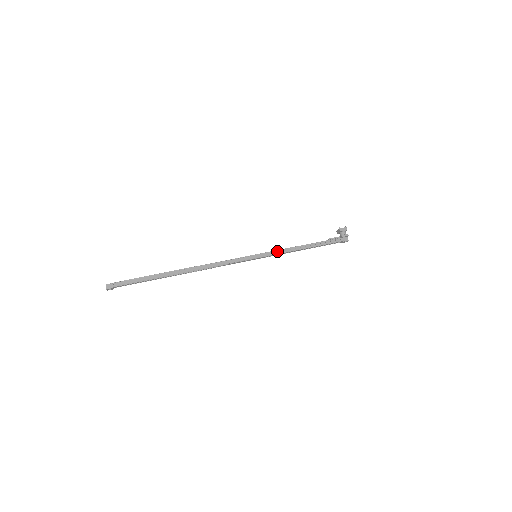
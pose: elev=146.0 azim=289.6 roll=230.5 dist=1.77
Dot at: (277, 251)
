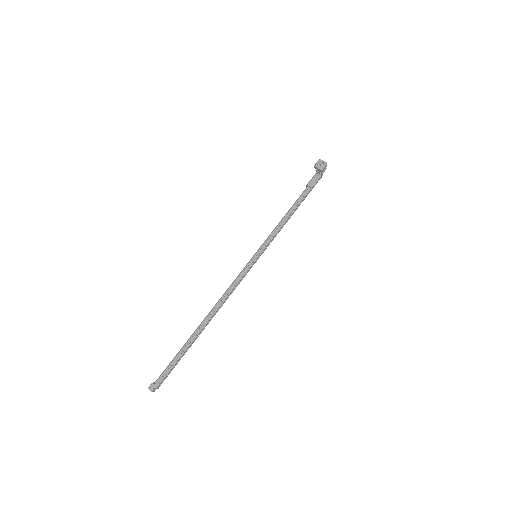
Dot at: (273, 238)
